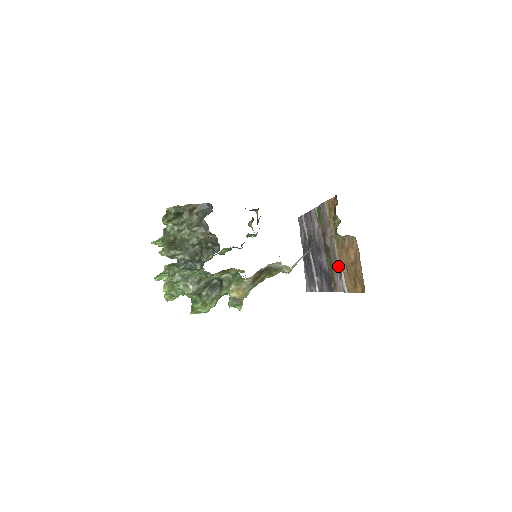
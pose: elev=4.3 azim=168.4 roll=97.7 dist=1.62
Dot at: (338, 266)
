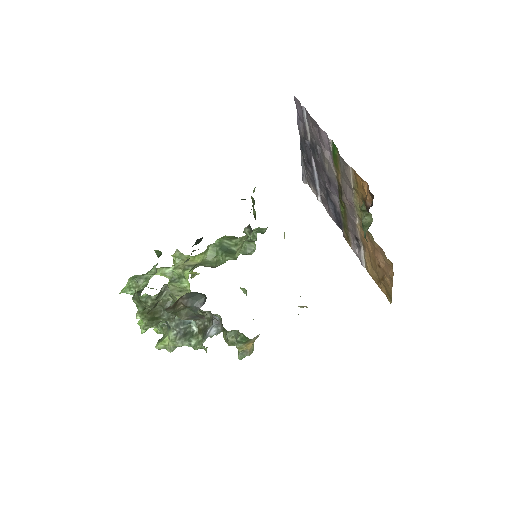
Dot at: (357, 239)
